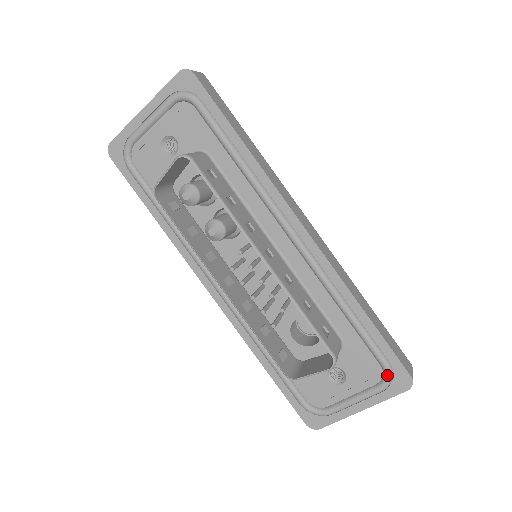
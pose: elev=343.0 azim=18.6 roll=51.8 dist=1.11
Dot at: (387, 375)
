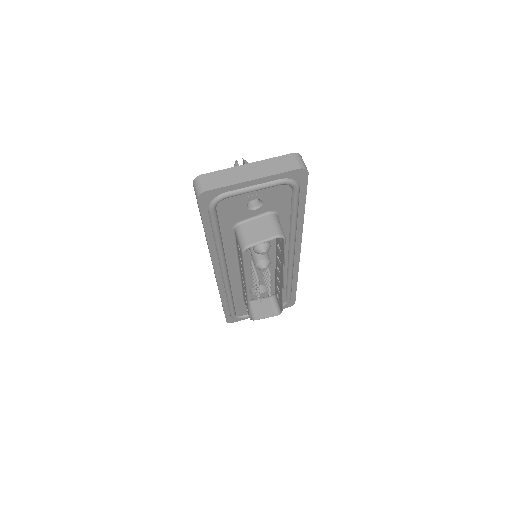
Dot at: (286, 304)
